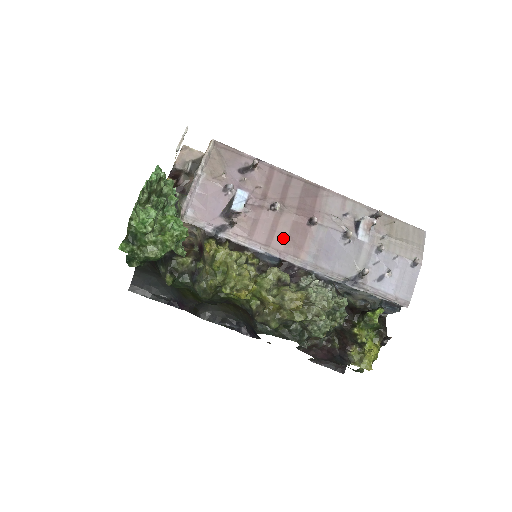
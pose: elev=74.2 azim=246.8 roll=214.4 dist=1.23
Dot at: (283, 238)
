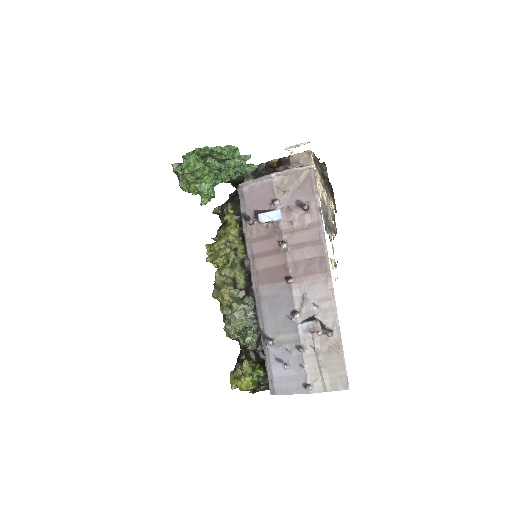
Dot at: (265, 265)
